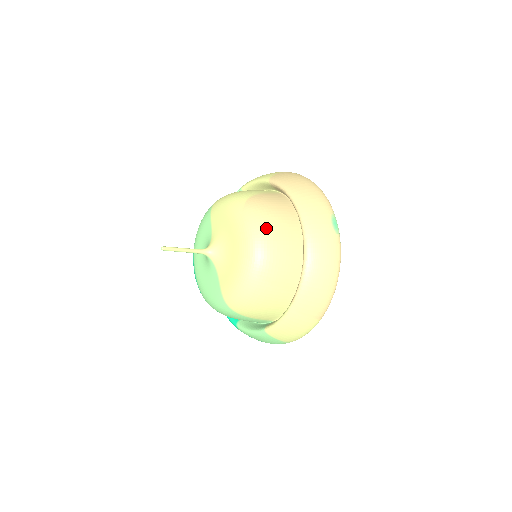
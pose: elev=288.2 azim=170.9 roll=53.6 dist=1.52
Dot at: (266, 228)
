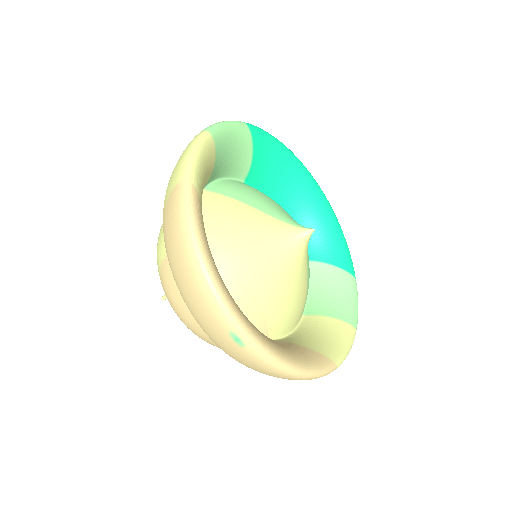
Dot at: (187, 324)
